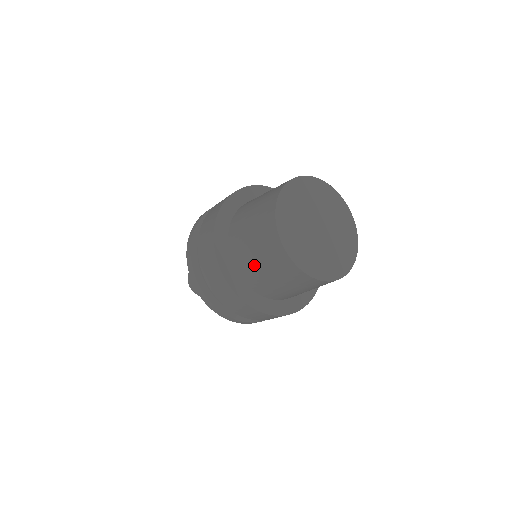
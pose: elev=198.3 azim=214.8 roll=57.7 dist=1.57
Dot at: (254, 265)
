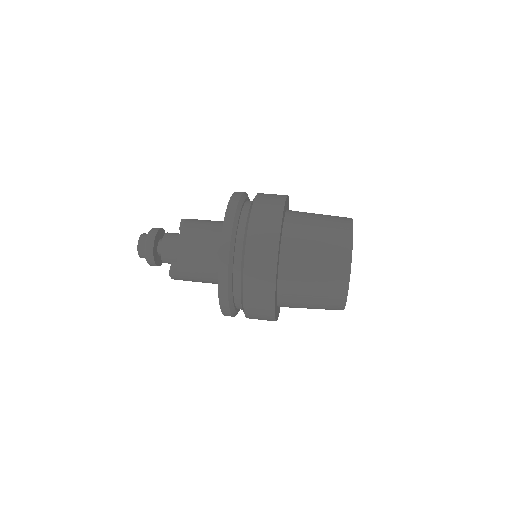
Dot at: (302, 307)
